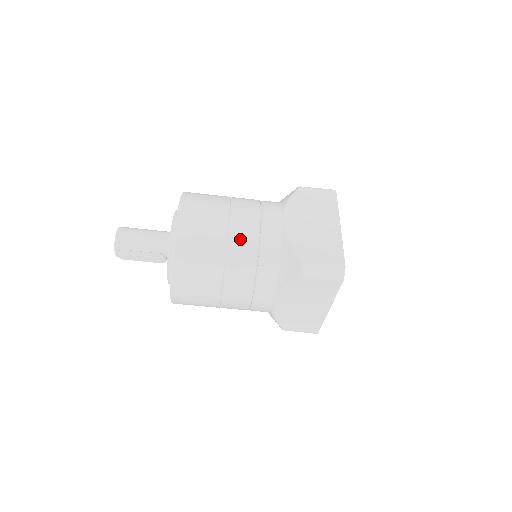
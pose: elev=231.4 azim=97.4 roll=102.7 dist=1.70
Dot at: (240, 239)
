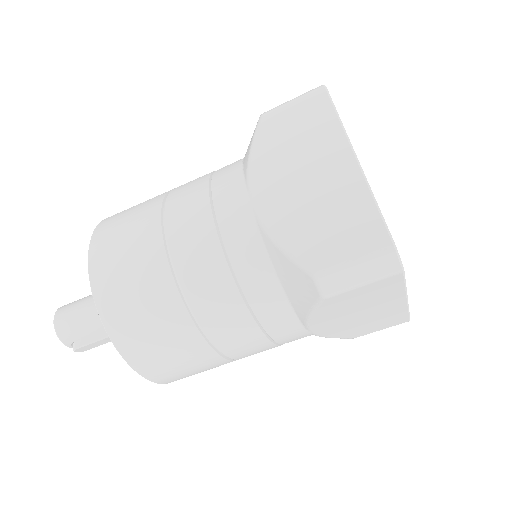
Dot at: (196, 275)
